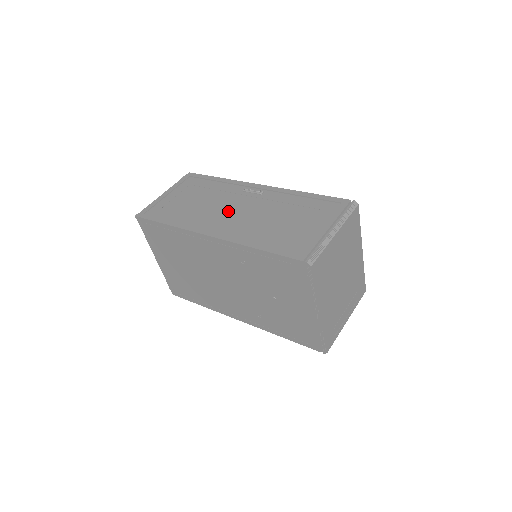
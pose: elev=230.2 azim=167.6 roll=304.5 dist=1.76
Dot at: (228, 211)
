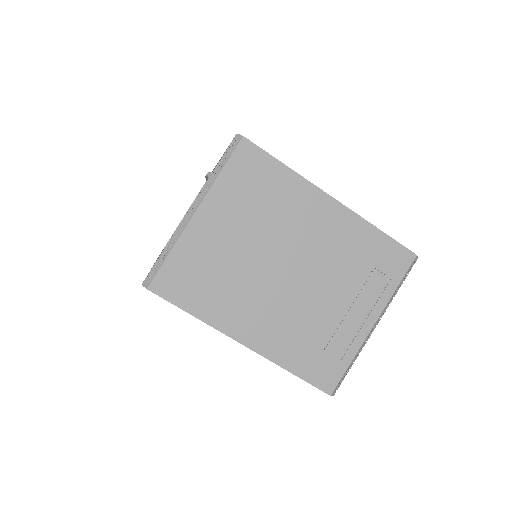
Dot at: occluded
